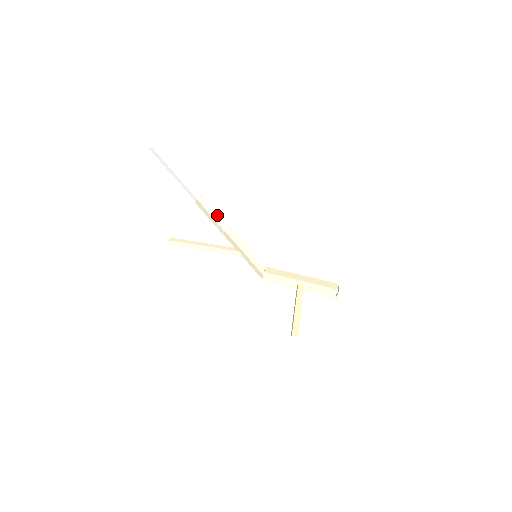
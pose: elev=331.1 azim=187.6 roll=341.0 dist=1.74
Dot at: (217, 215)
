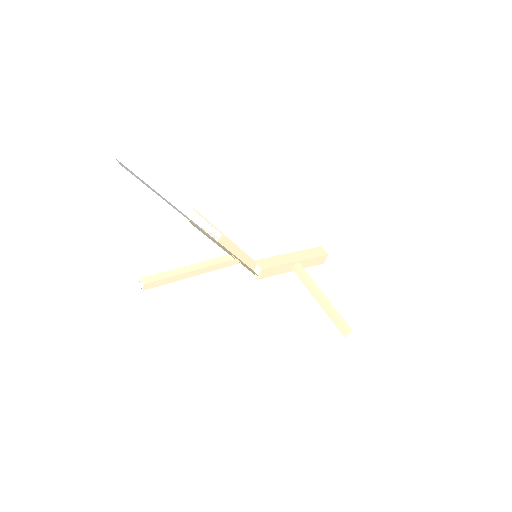
Dot at: (209, 225)
